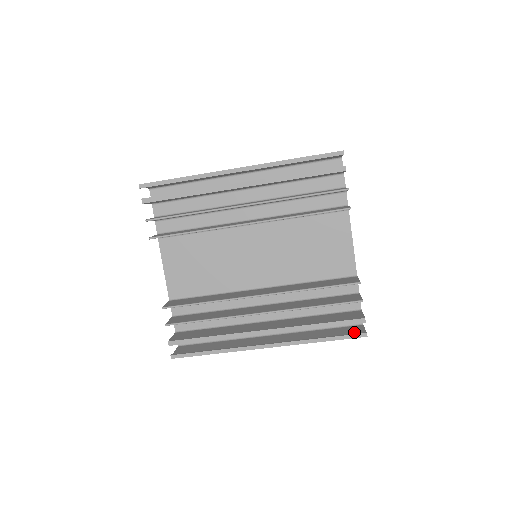
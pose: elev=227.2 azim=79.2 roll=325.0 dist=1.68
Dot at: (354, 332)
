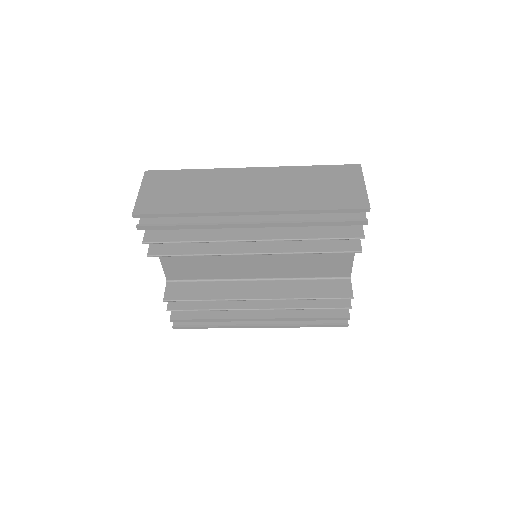
Dot at: occluded
